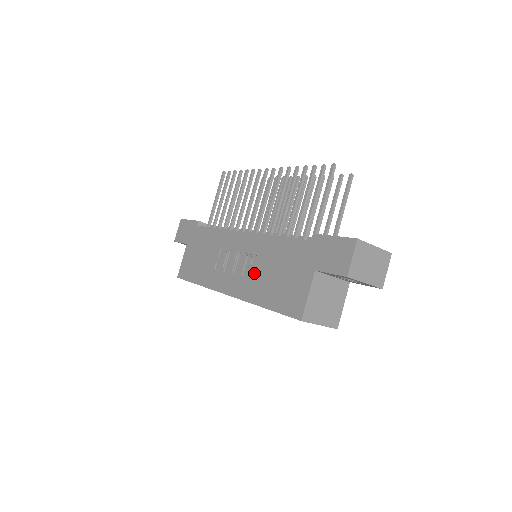
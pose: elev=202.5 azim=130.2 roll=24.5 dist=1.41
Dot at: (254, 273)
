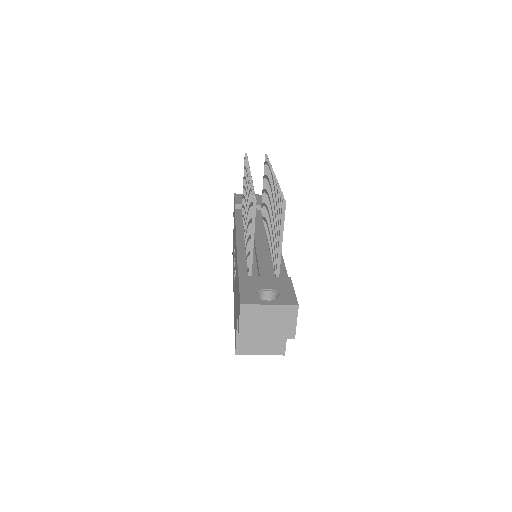
Dot at: occluded
